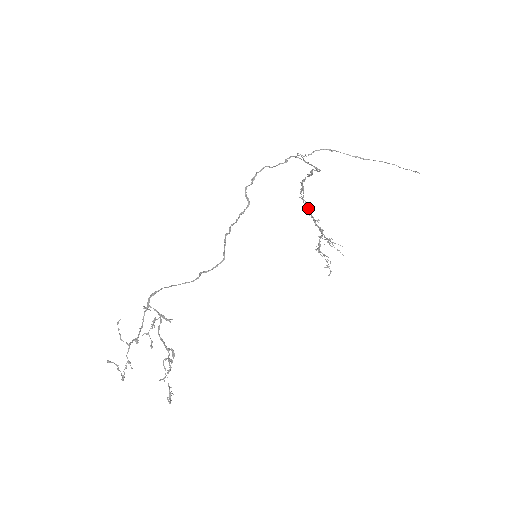
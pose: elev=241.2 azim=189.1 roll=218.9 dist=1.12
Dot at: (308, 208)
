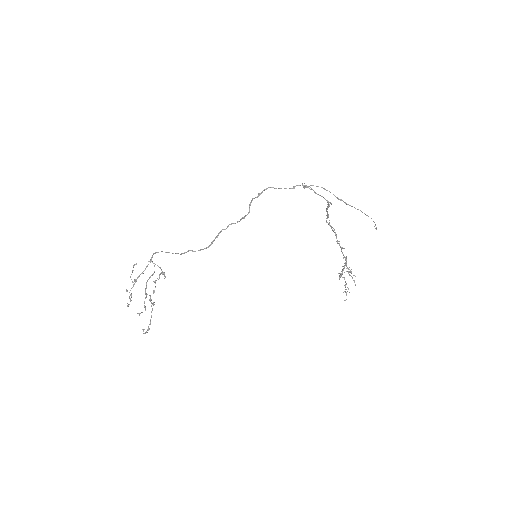
Dot at: (335, 234)
